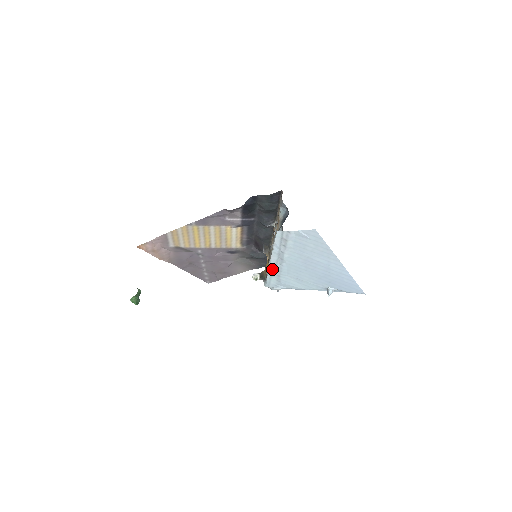
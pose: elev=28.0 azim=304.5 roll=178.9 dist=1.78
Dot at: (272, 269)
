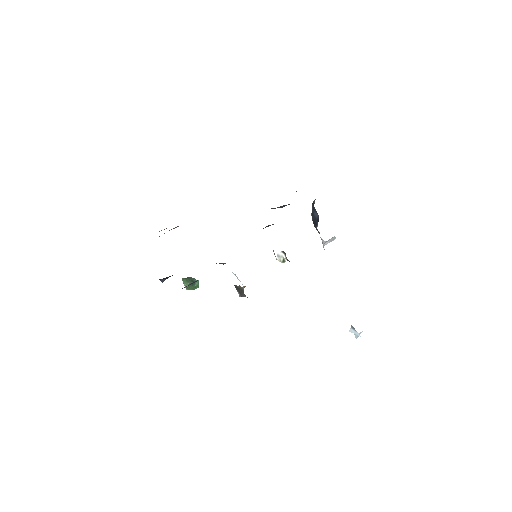
Dot at: occluded
